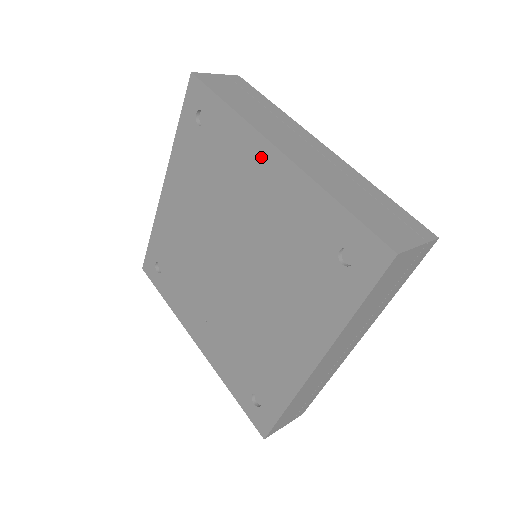
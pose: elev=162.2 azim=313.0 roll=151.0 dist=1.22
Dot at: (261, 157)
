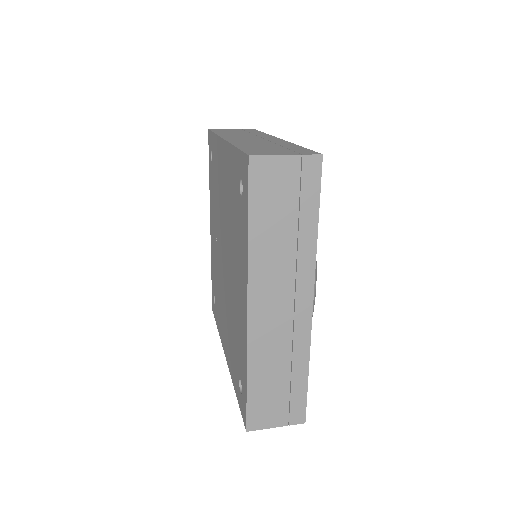
Dot at: (221, 153)
